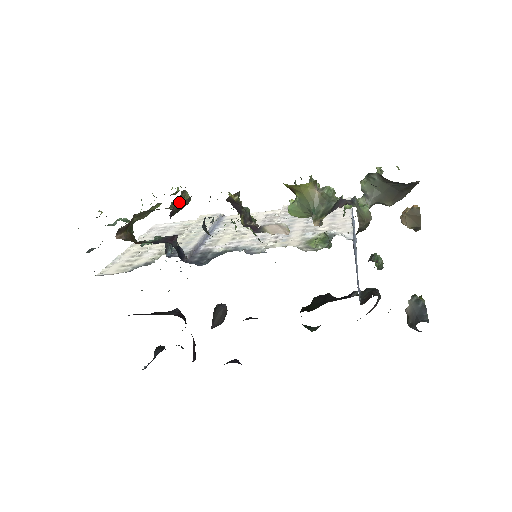
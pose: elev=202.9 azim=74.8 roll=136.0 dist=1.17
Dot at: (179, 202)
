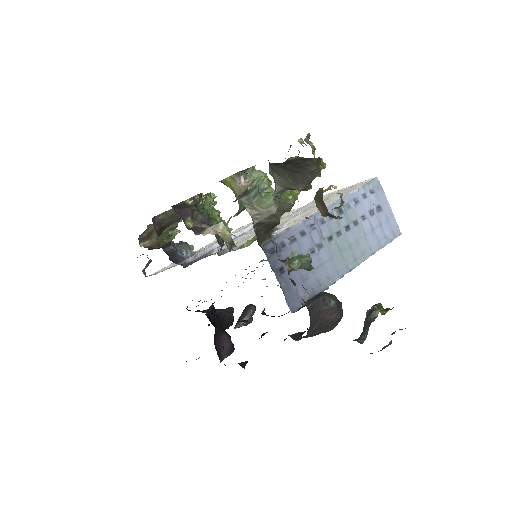
Dot at: occluded
